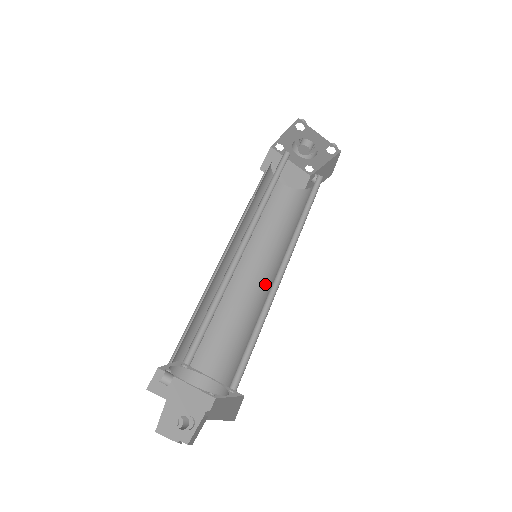
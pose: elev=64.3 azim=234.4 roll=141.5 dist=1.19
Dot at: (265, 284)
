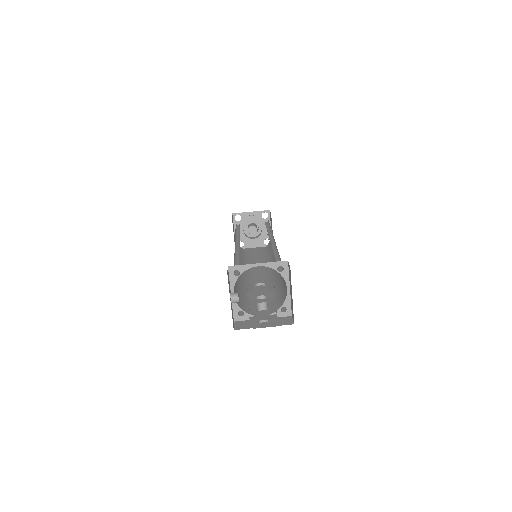
Dot at: occluded
